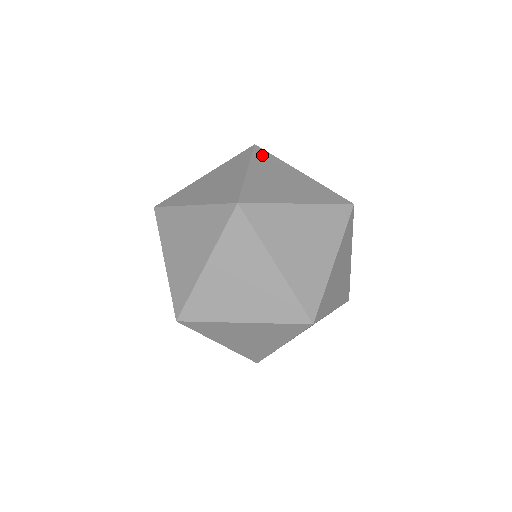
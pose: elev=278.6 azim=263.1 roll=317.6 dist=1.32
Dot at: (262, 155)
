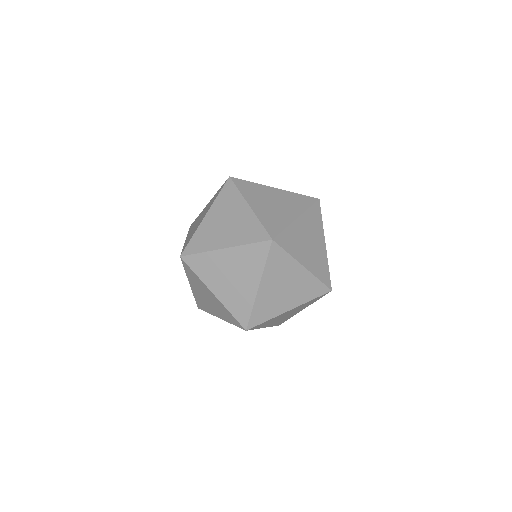
Dot at: (275, 257)
